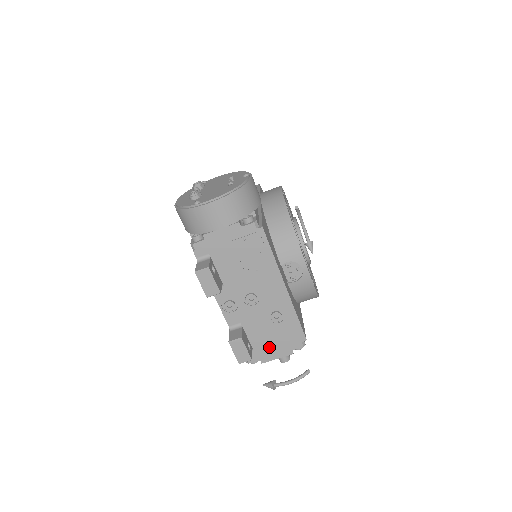
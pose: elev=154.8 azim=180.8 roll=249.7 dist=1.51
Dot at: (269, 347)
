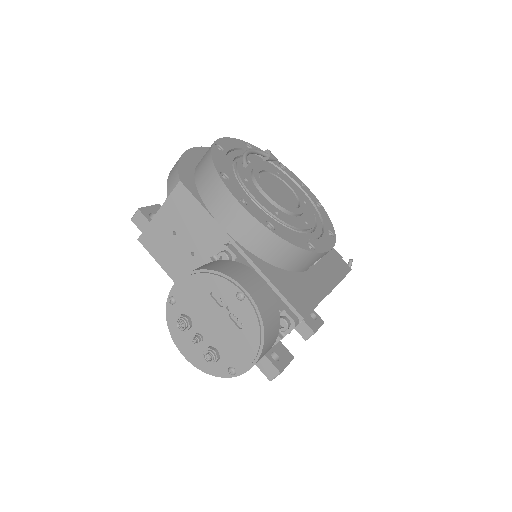
Dot at: occluded
